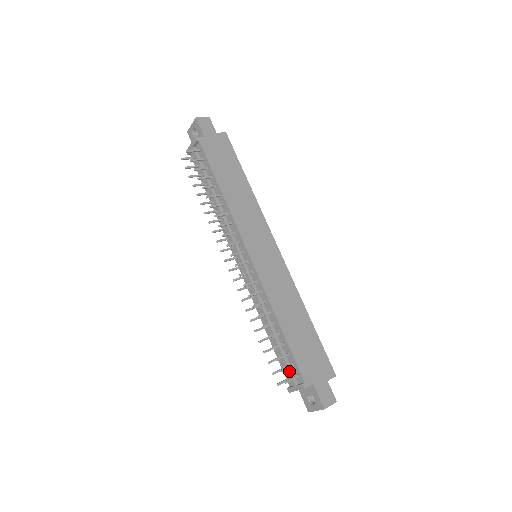
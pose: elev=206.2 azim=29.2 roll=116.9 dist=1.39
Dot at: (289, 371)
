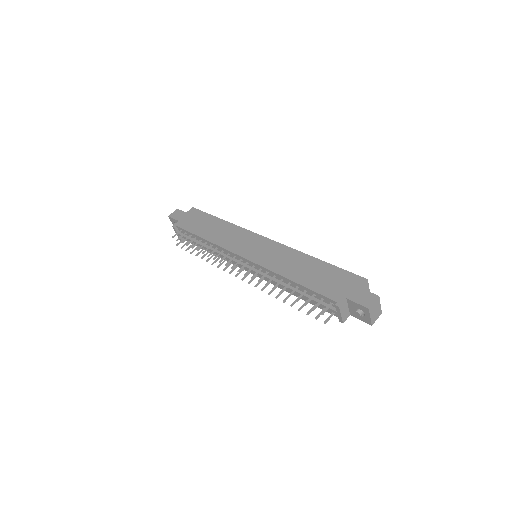
Dot at: (324, 306)
